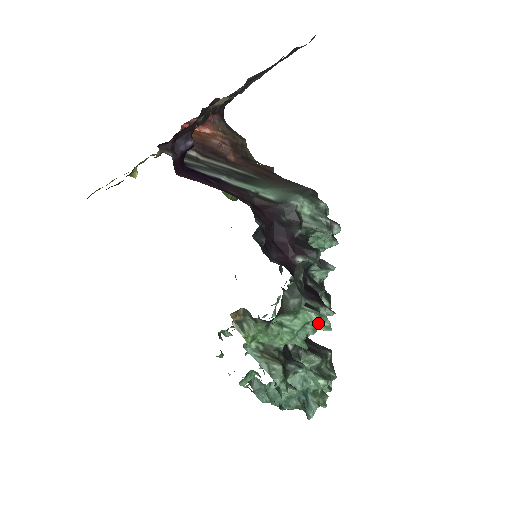
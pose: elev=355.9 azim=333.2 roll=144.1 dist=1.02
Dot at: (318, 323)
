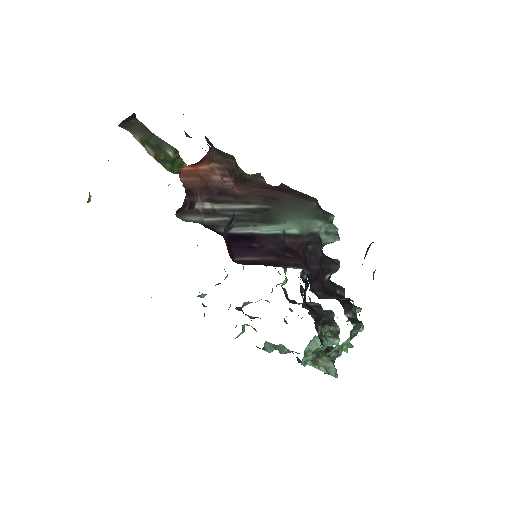
Dot at: occluded
